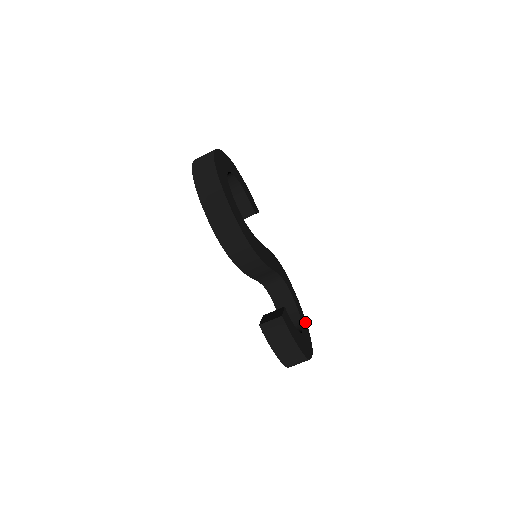
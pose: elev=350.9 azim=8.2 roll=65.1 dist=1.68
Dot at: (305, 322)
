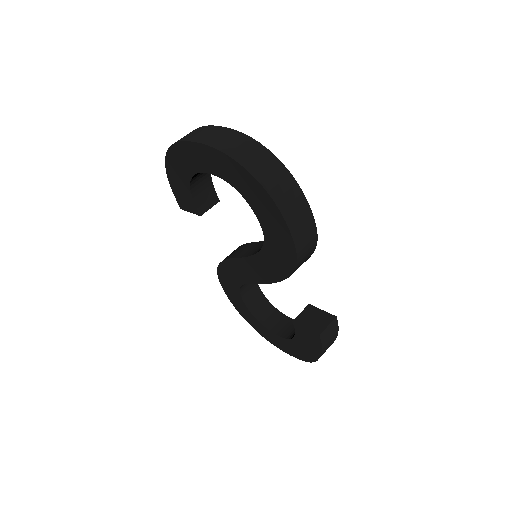
Dot at: occluded
